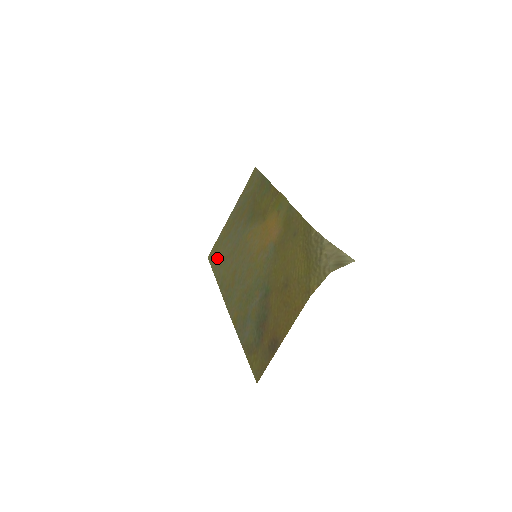
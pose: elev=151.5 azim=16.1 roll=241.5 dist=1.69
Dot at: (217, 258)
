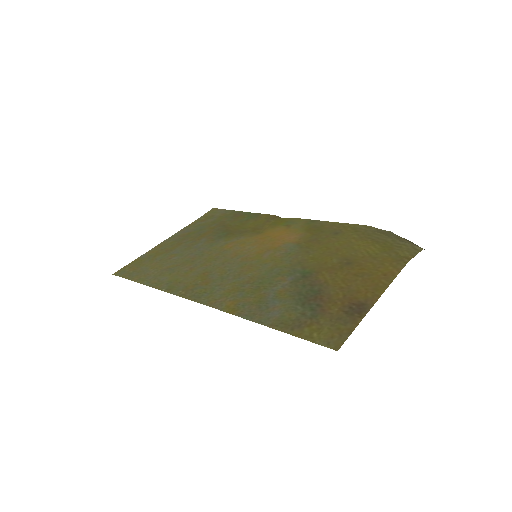
Dot at: (145, 270)
